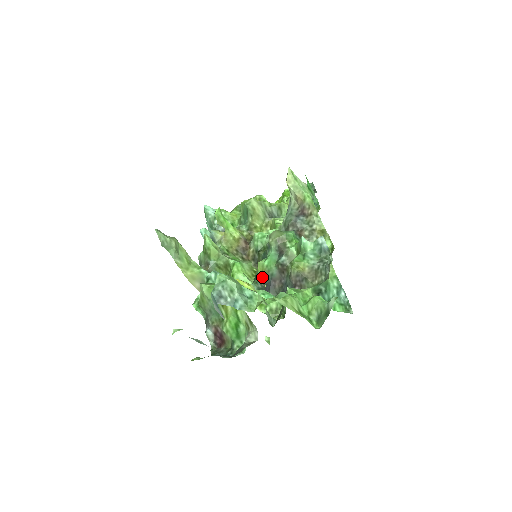
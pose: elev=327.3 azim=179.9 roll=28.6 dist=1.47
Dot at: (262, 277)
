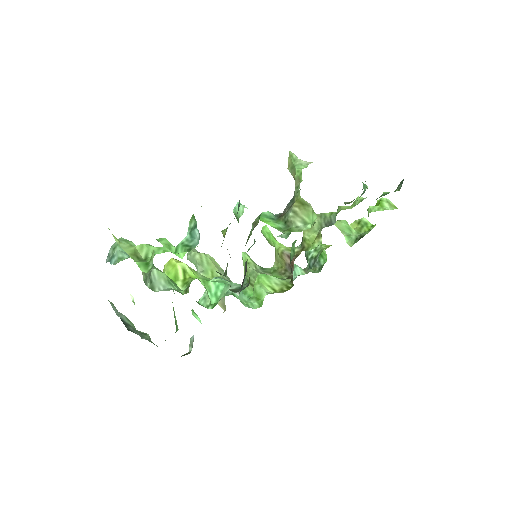
Dot at: occluded
